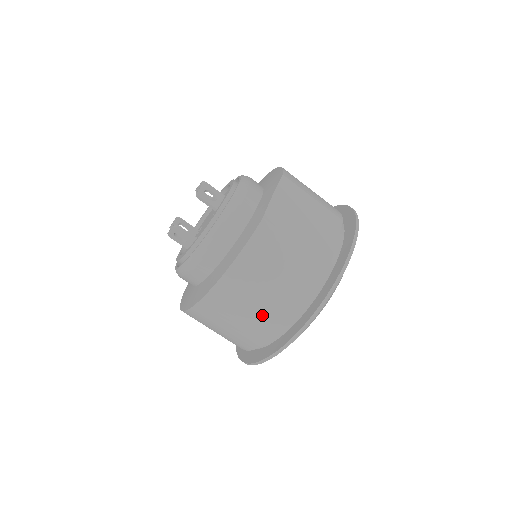
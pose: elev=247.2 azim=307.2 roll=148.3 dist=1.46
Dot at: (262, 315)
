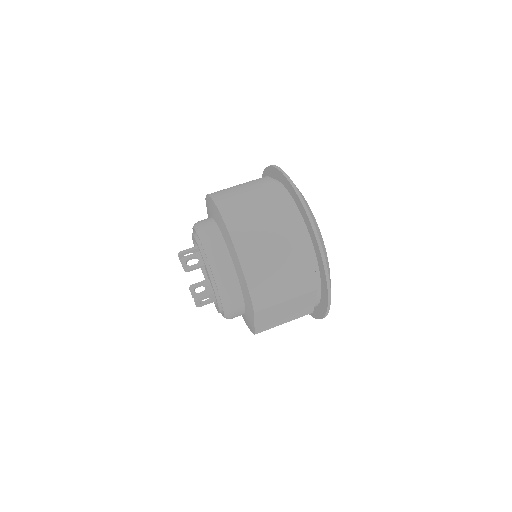
Dot at: (256, 188)
